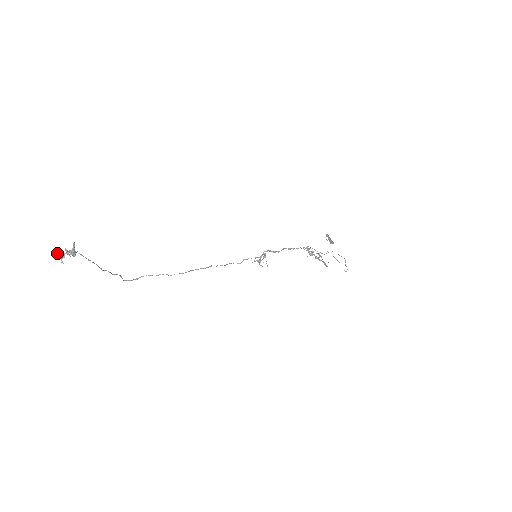
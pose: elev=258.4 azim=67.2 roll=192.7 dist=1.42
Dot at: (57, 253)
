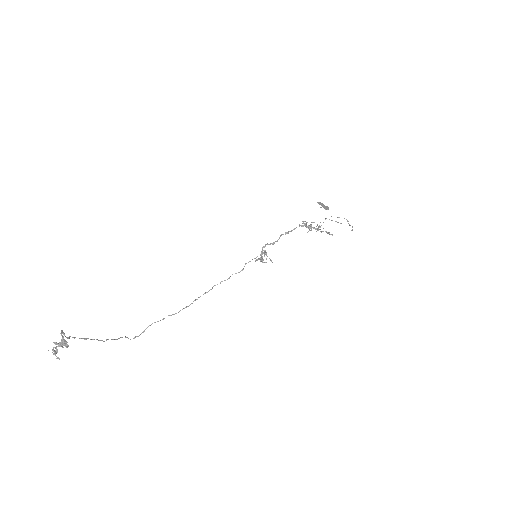
Dot at: (48, 350)
